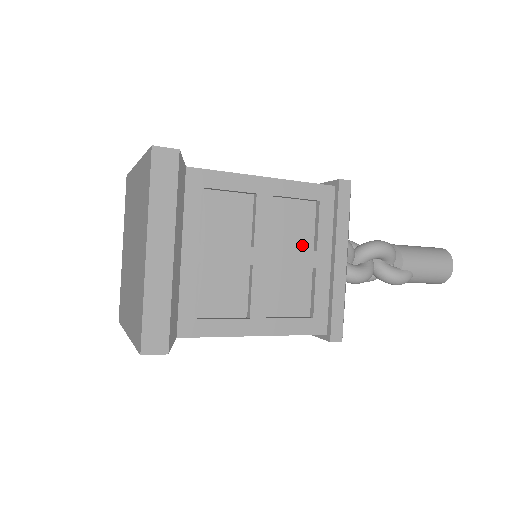
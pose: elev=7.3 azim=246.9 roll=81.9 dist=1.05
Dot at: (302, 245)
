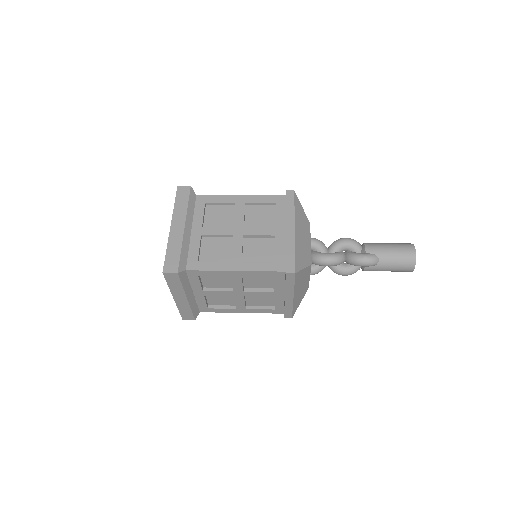
Dot at: (267, 227)
